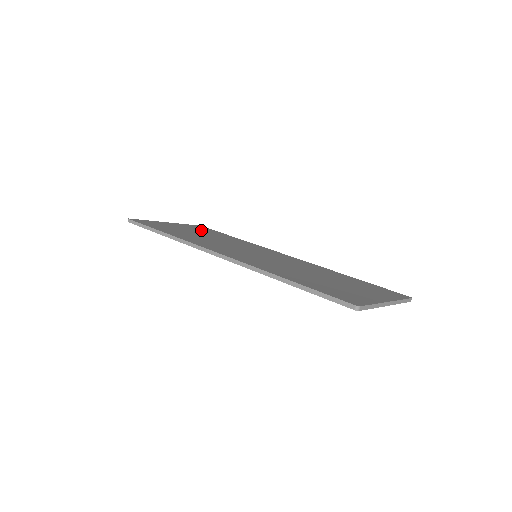
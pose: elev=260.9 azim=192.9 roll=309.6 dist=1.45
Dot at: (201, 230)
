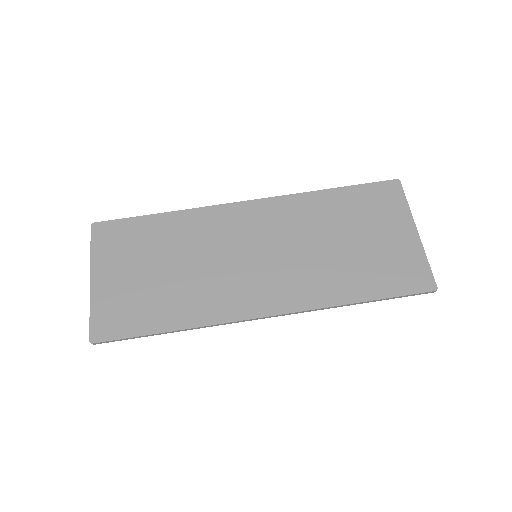
Dot at: (130, 248)
